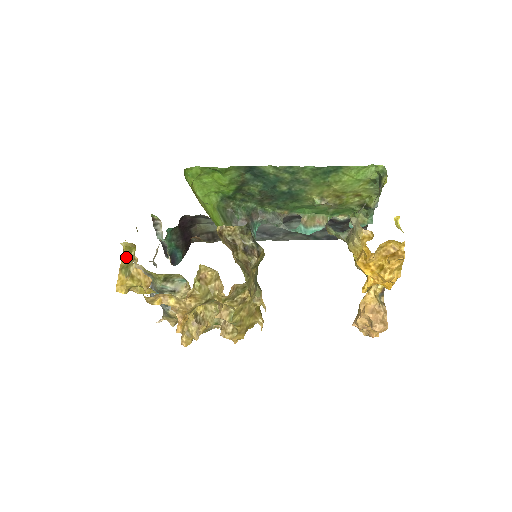
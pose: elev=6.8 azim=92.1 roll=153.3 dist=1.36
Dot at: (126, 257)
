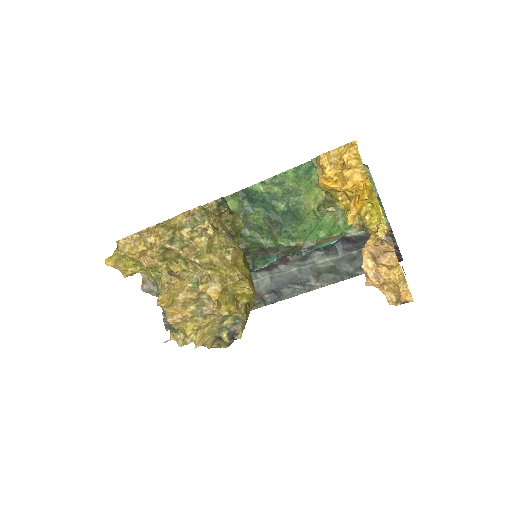
Dot at: occluded
